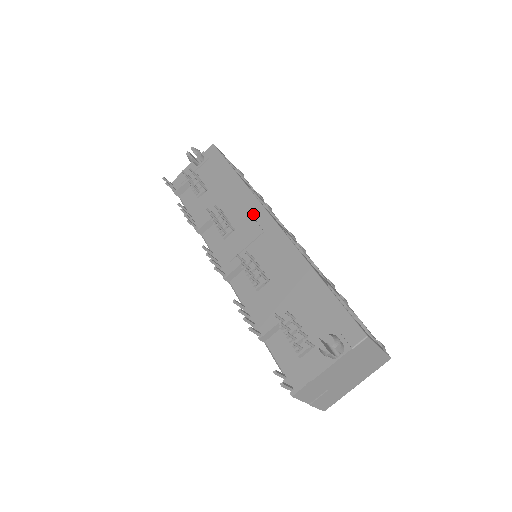
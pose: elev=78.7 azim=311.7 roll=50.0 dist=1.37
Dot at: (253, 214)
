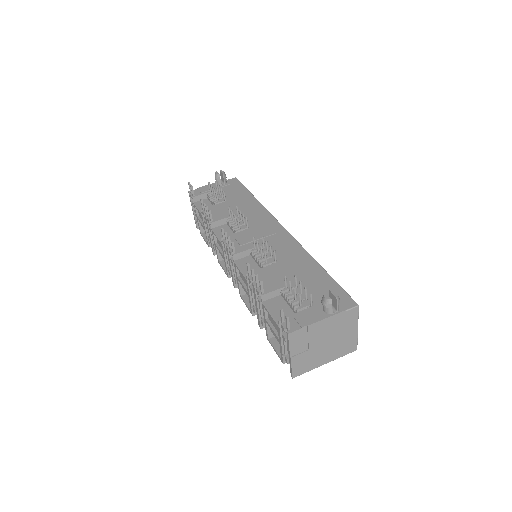
Dot at: (267, 222)
